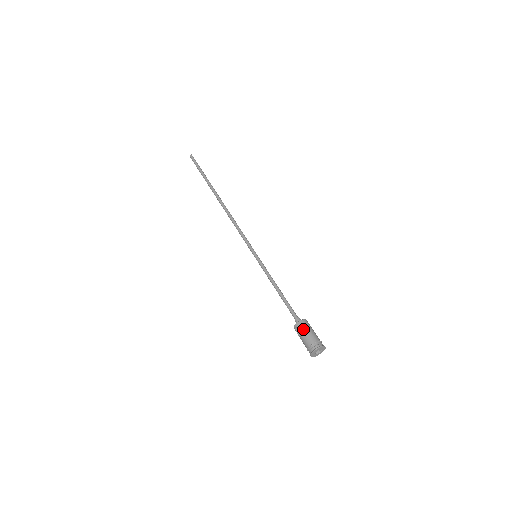
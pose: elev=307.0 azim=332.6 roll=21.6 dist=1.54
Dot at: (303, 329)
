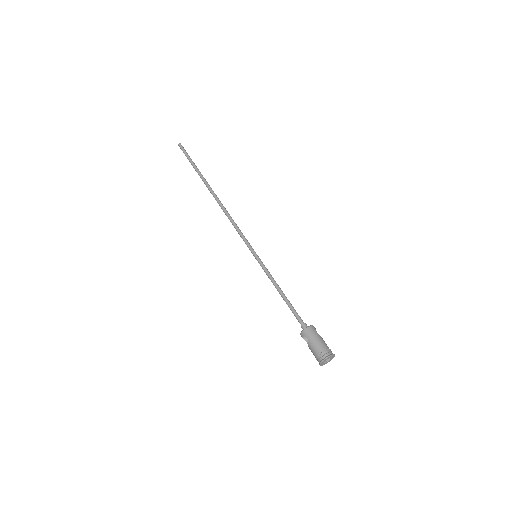
Dot at: (308, 339)
